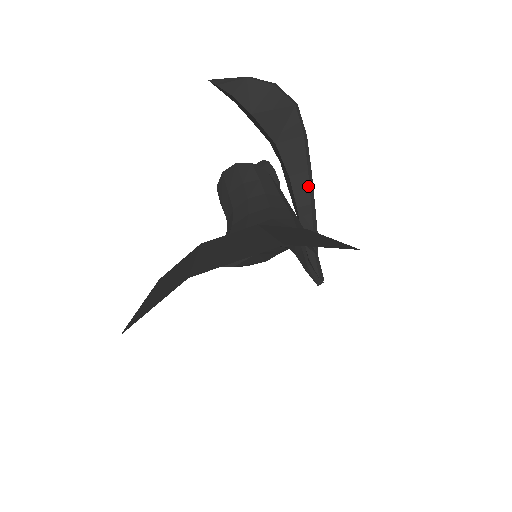
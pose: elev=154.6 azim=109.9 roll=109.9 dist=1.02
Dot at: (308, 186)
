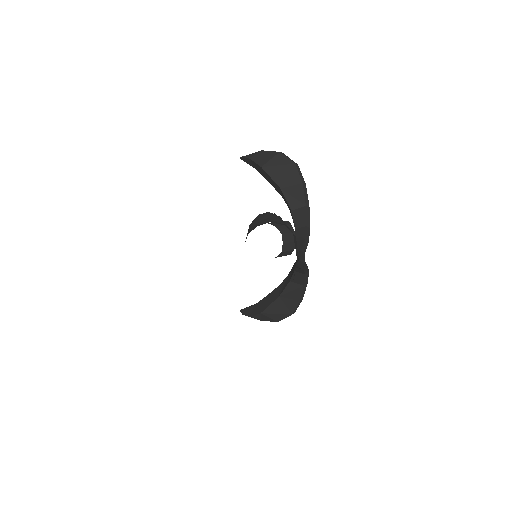
Dot at: (305, 215)
